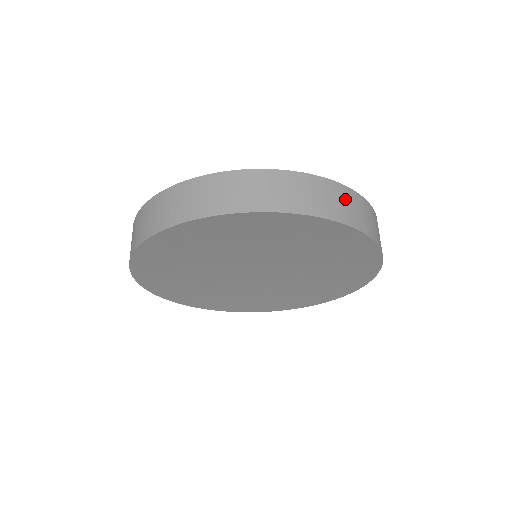
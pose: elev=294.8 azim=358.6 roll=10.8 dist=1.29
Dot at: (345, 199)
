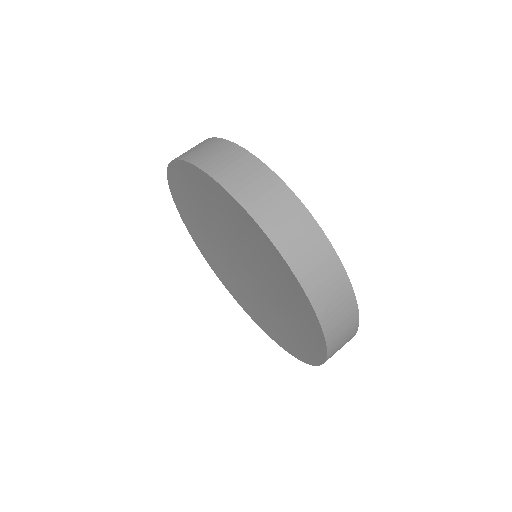
Dot at: (231, 158)
